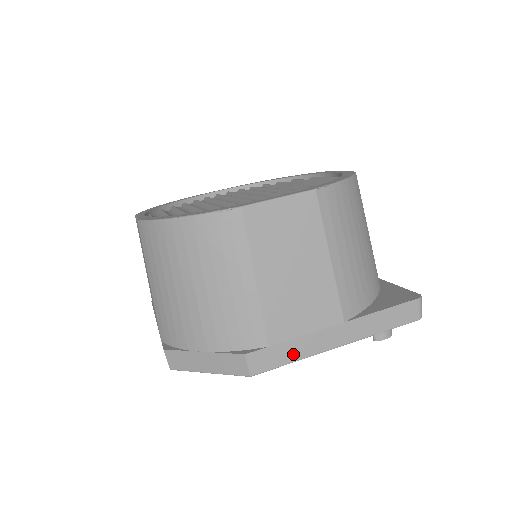
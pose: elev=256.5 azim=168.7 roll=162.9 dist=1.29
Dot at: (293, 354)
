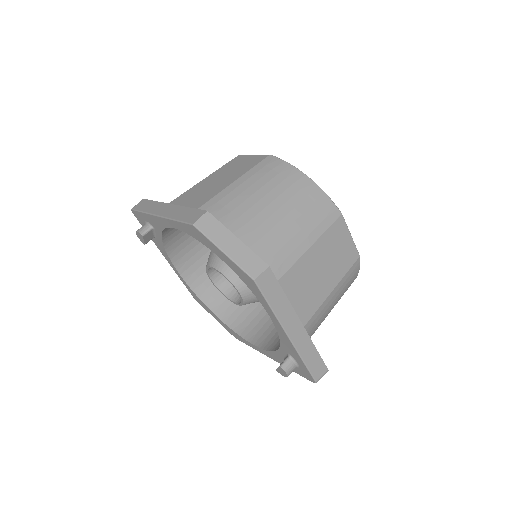
Dot at: (276, 303)
